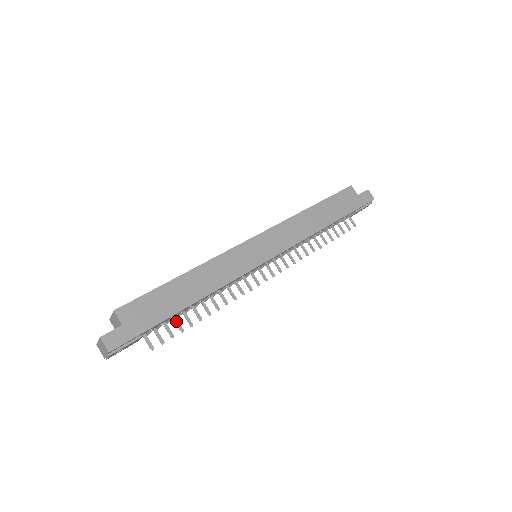
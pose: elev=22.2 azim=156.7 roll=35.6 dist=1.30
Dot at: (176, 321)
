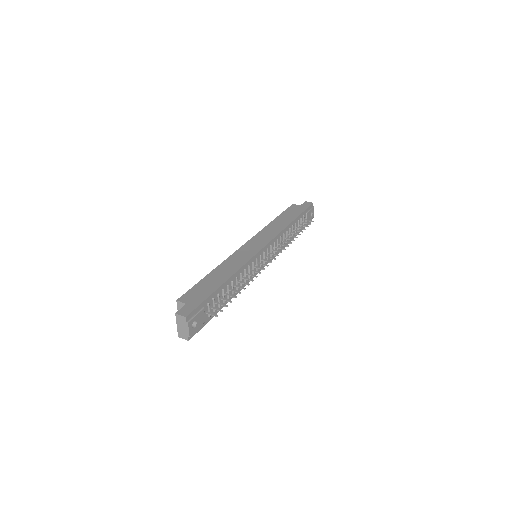
Dot at: (223, 299)
